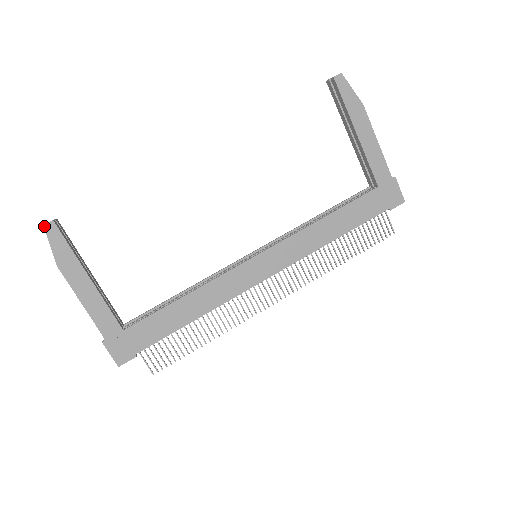
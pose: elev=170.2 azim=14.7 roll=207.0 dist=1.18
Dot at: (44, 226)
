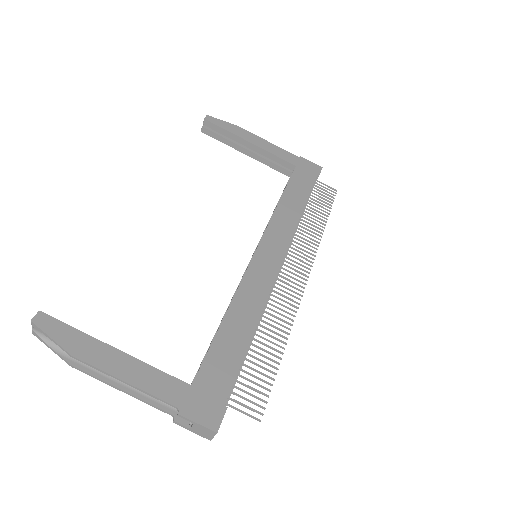
Dot at: (32, 321)
